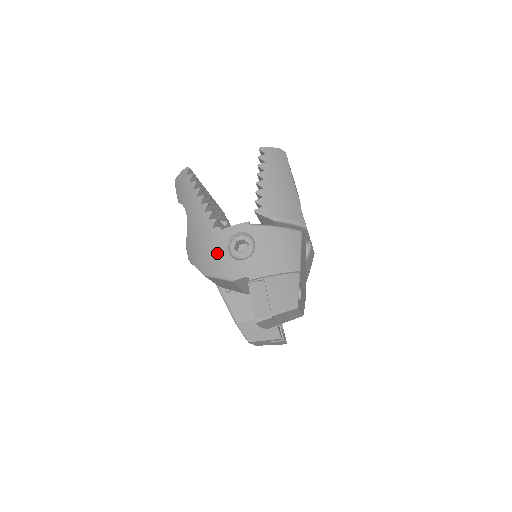
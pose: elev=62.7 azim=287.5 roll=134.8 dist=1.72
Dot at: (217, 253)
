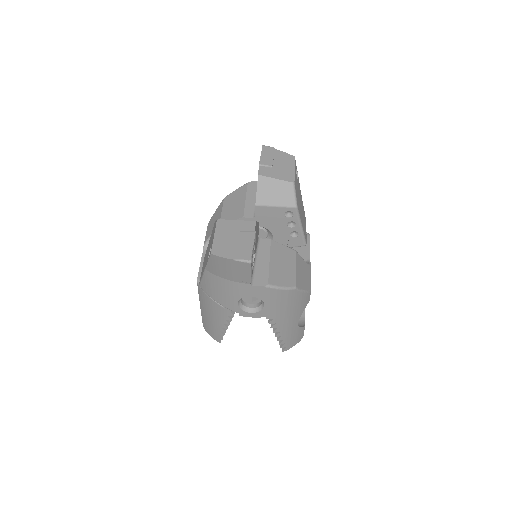
Dot at: occluded
